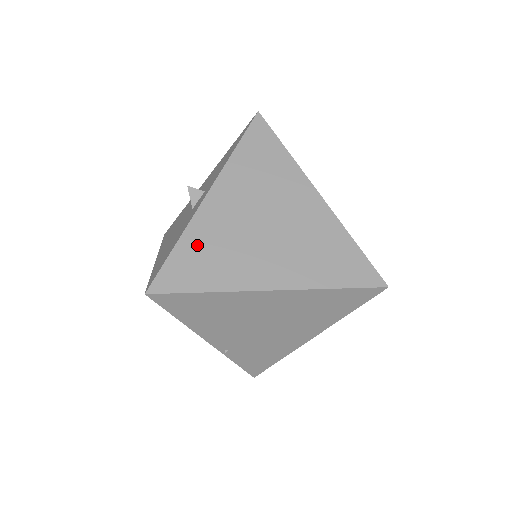
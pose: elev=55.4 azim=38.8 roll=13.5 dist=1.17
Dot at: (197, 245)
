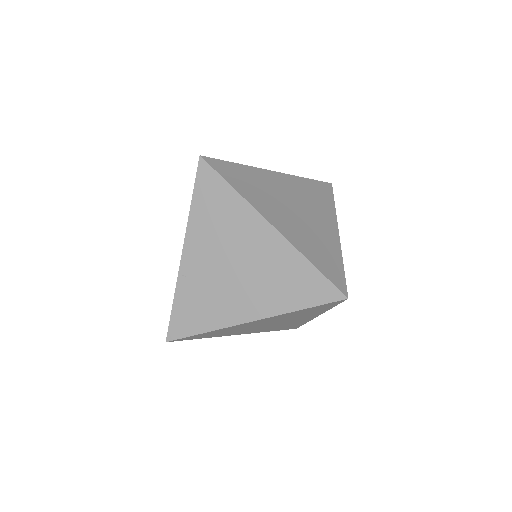
Dot at: (249, 175)
